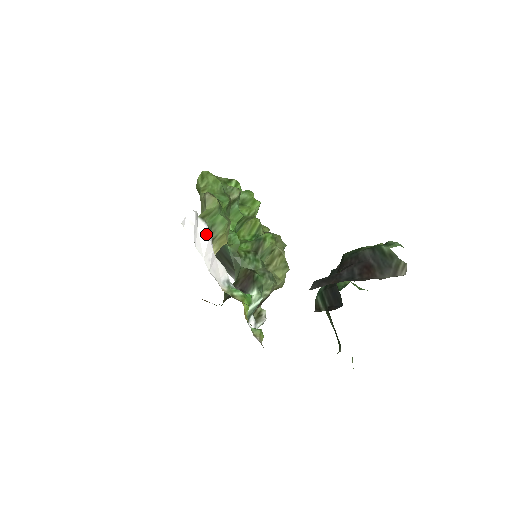
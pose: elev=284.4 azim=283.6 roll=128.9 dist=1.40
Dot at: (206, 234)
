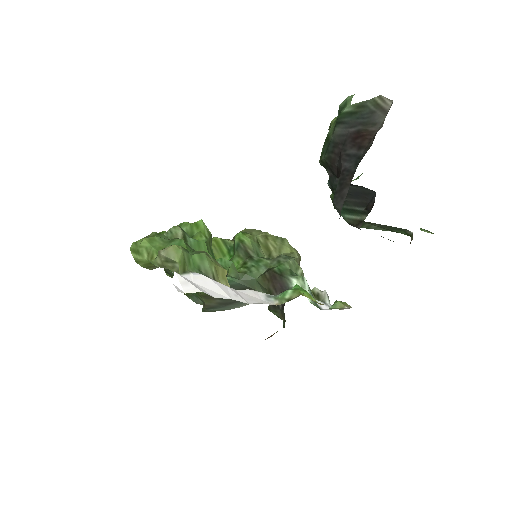
Dot at: (205, 280)
